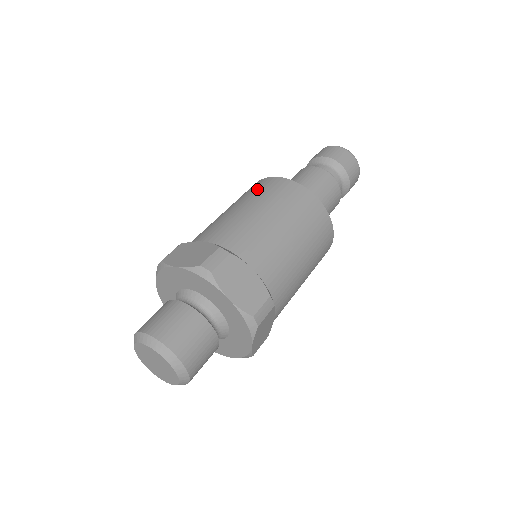
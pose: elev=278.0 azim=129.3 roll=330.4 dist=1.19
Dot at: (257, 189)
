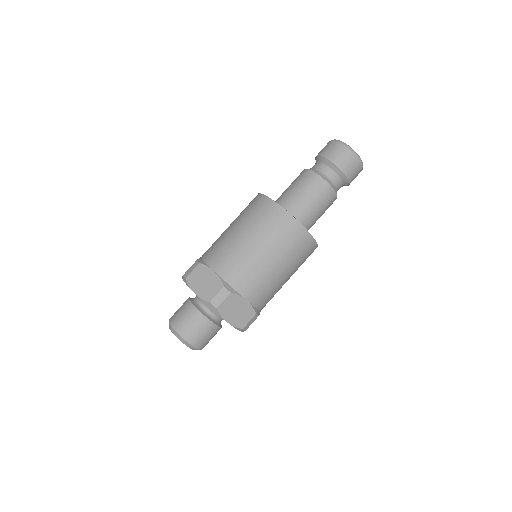
Dot at: (261, 216)
